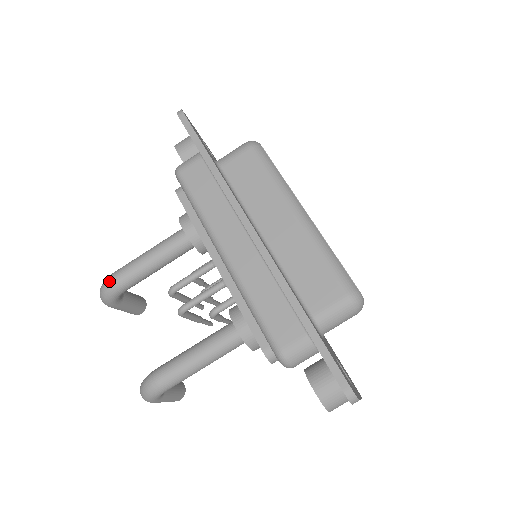
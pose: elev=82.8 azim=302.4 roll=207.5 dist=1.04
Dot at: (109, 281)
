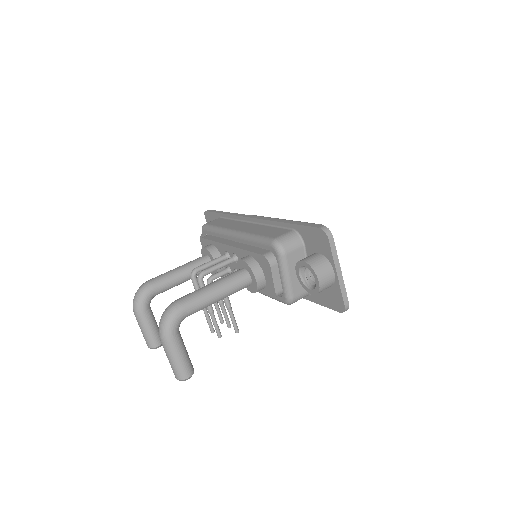
Dot at: (145, 282)
